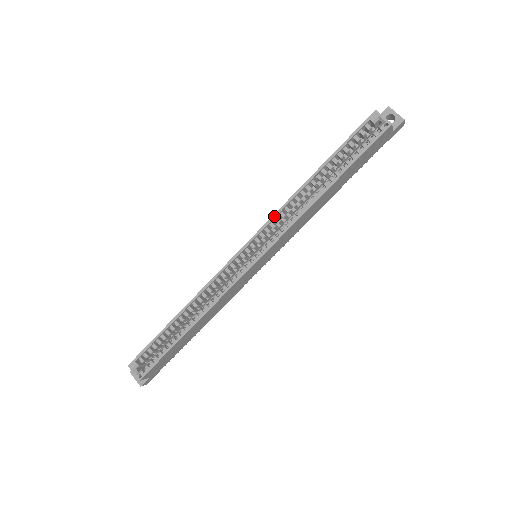
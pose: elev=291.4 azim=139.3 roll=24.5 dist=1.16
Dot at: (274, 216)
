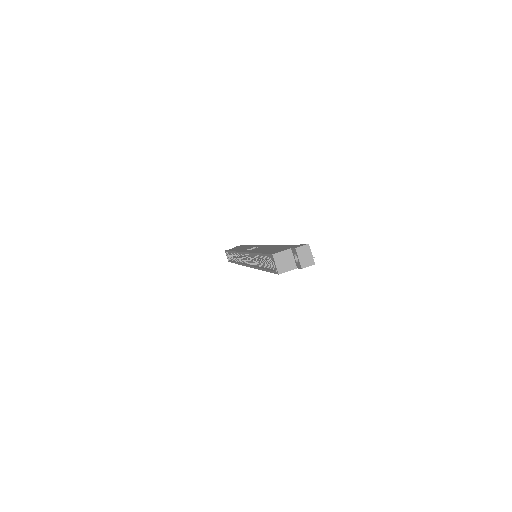
Dot at: (248, 253)
